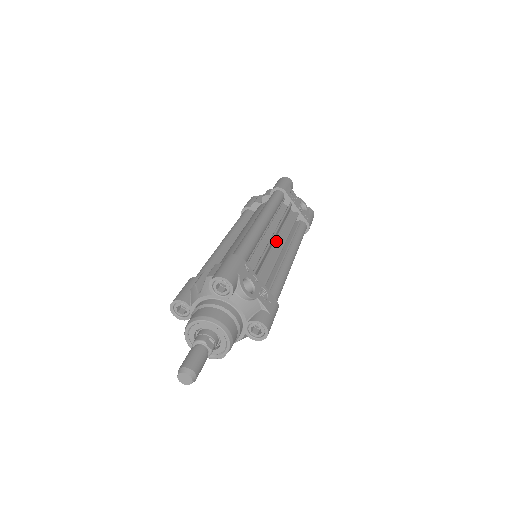
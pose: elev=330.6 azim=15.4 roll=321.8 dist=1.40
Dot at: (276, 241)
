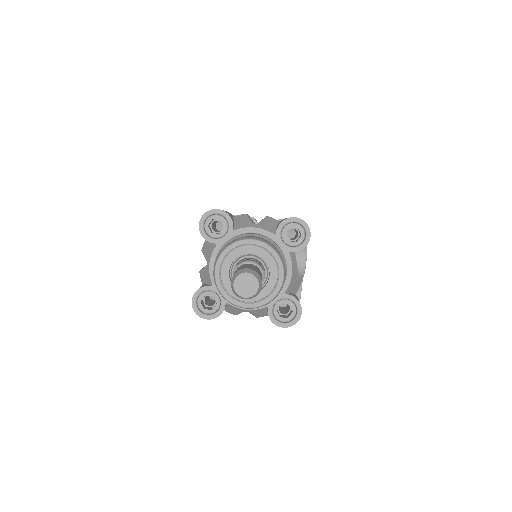
Dot at: occluded
